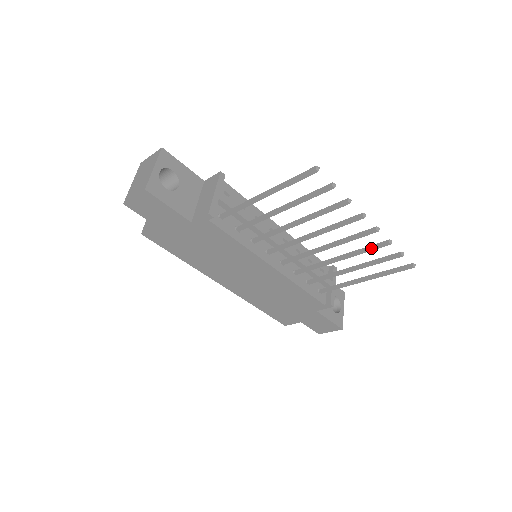
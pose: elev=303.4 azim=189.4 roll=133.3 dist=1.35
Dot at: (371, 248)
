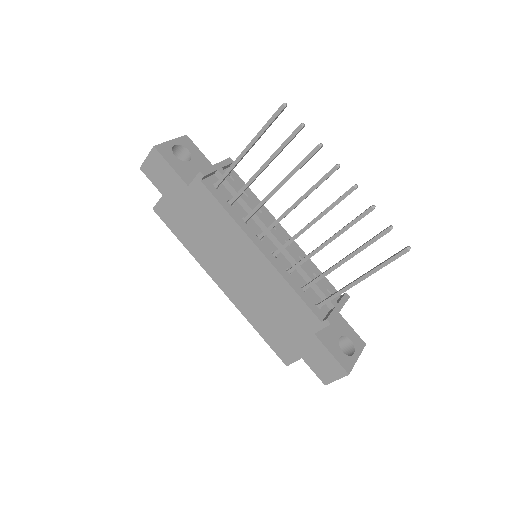
Dot at: (355, 219)
